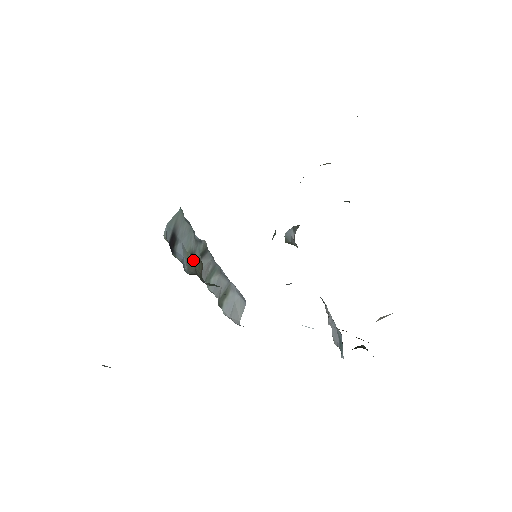
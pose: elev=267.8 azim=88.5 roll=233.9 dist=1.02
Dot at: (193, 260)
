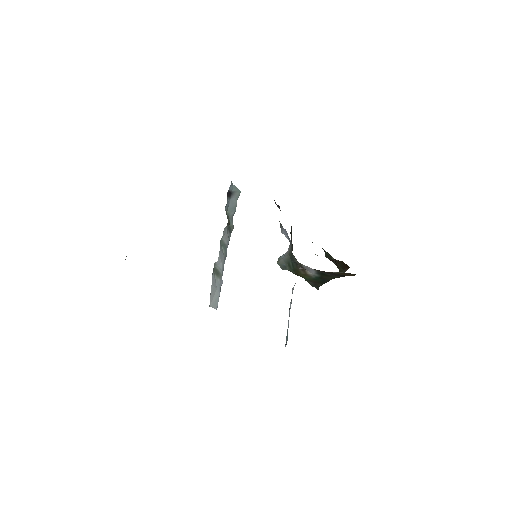
Dot at: (227, 217)
